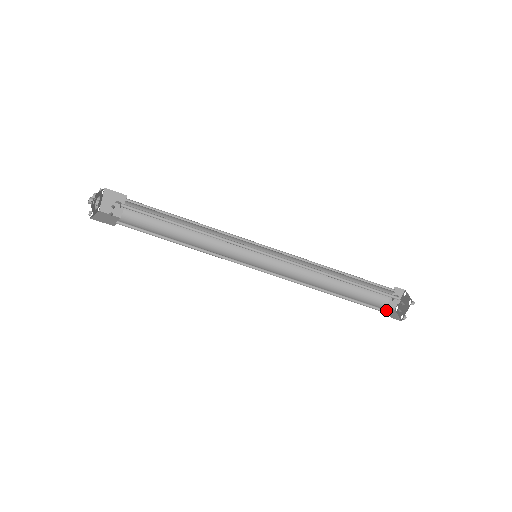
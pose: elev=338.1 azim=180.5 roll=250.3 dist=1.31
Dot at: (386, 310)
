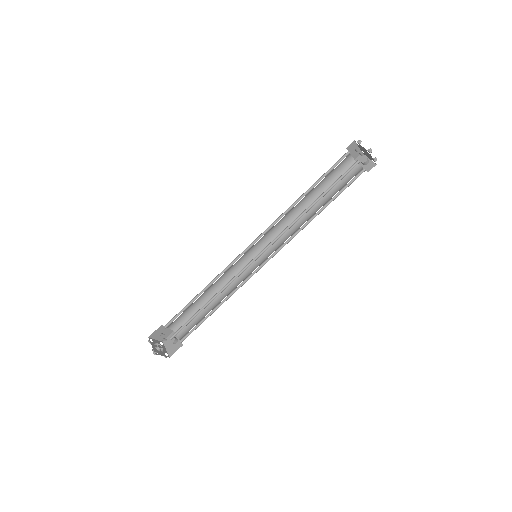
Dot at: (355, 165)
